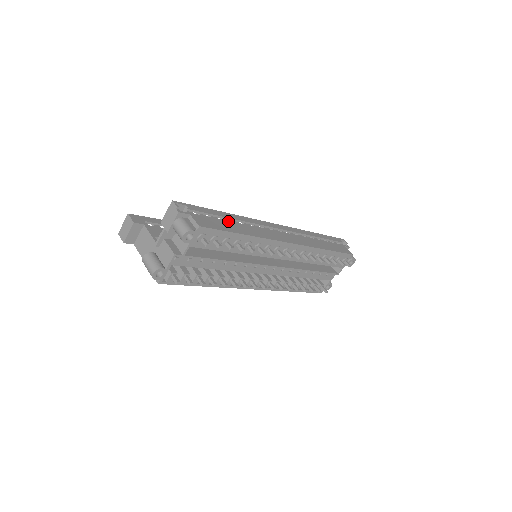
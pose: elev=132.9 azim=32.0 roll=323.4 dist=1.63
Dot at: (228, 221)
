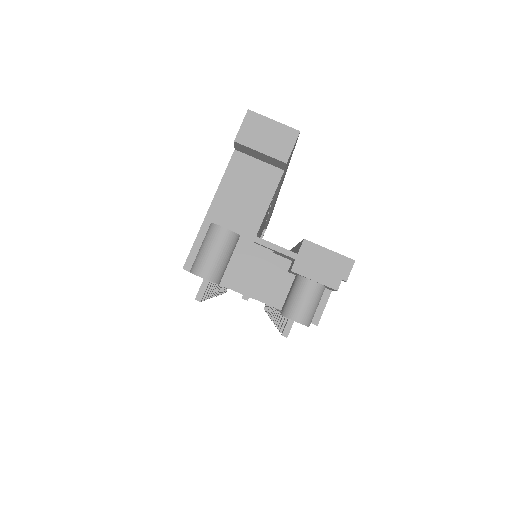
Dot at: occluded
